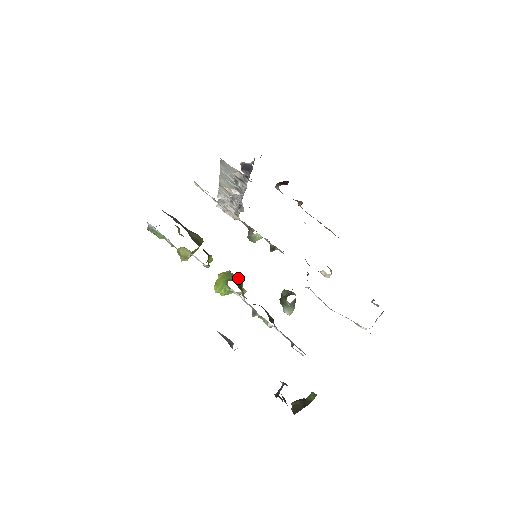
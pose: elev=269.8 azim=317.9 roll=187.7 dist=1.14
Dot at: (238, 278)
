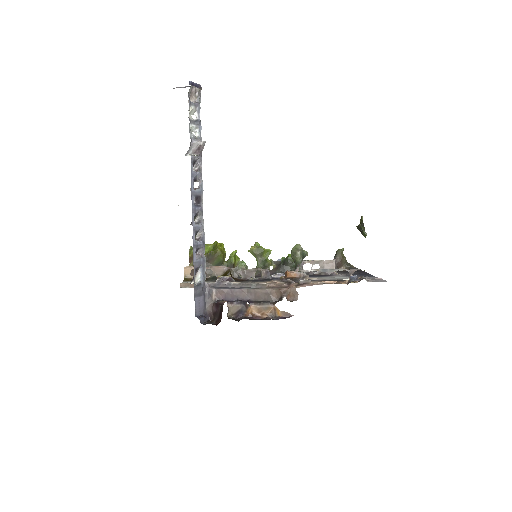
Dot at: (260, 252)
